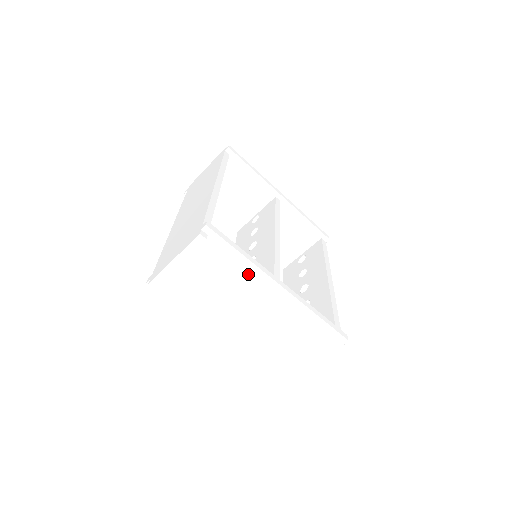
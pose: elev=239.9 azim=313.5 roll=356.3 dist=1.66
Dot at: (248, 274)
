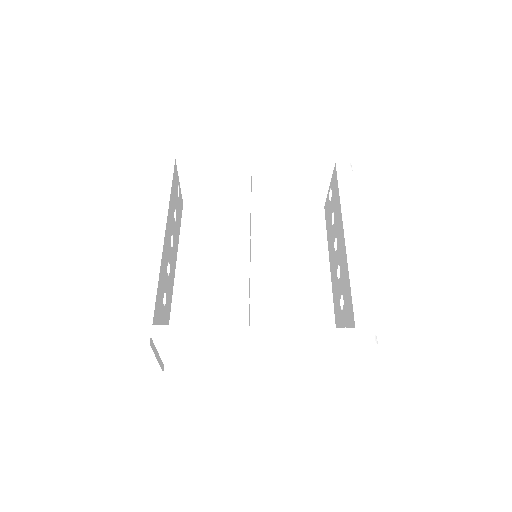
Dot at: (216, 340)
